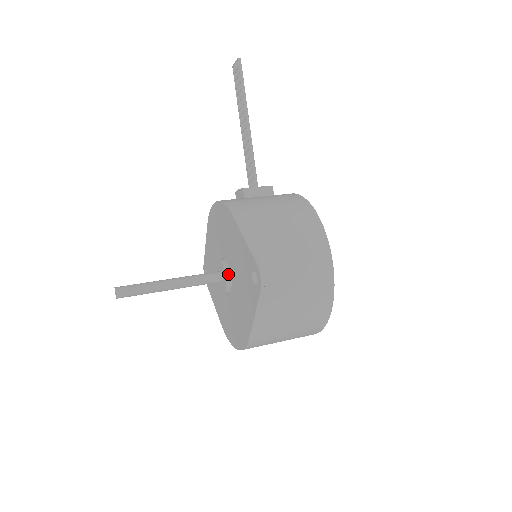
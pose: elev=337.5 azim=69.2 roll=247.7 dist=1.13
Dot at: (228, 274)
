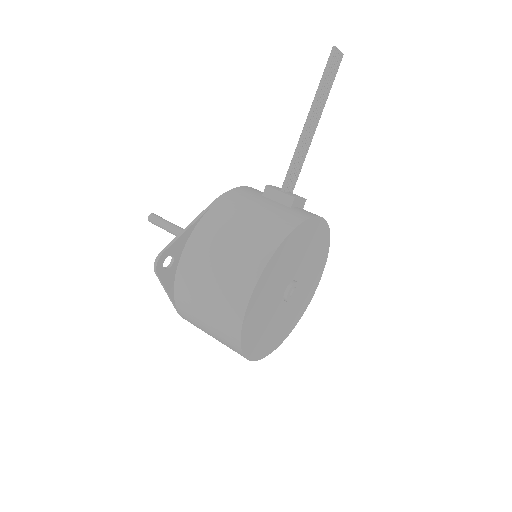
Dot at: occluded
